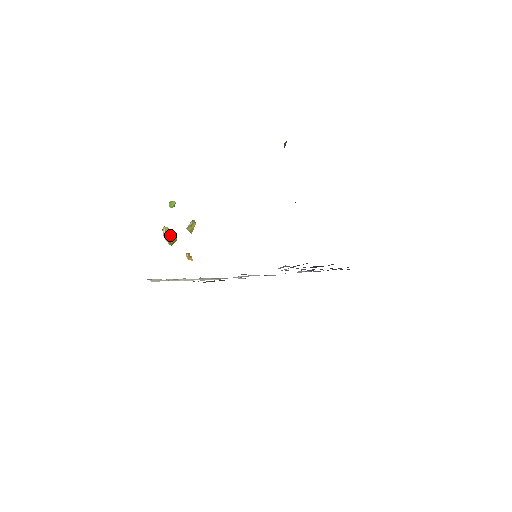
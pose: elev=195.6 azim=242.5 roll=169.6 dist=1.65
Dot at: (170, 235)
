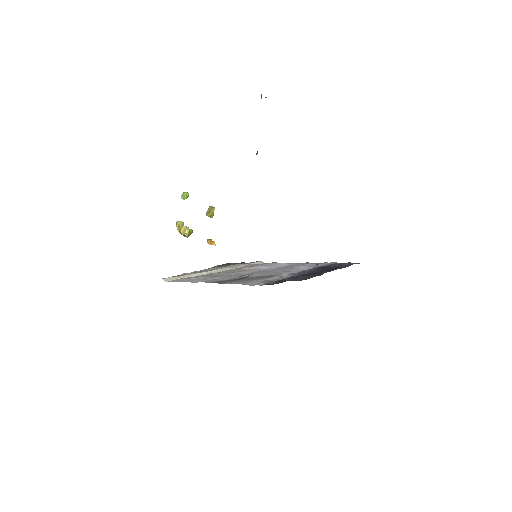
Dot at: (186, 227)
